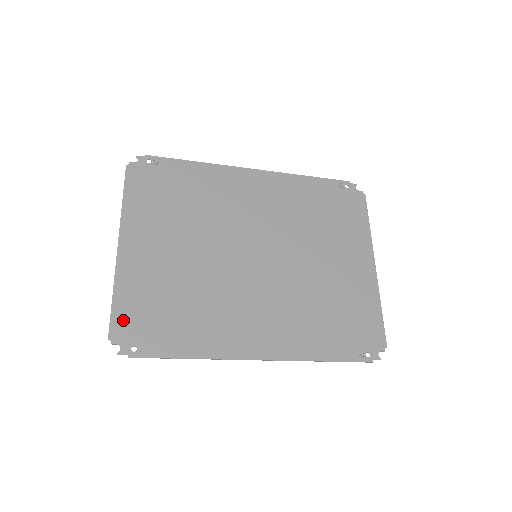
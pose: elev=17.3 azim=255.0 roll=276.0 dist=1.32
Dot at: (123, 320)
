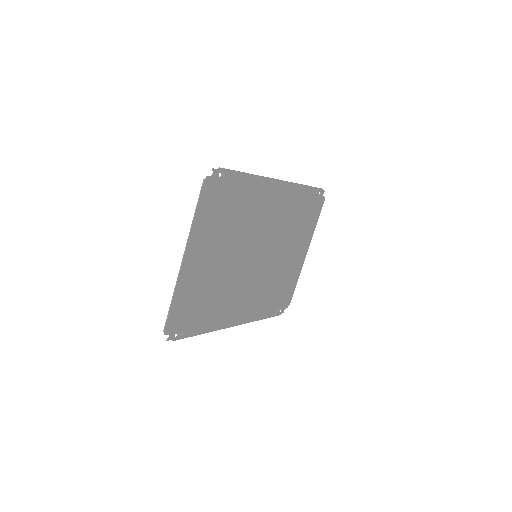
Dot at: (175, 317)
